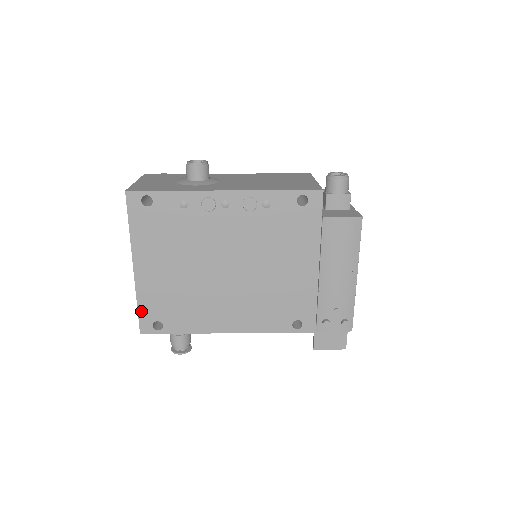
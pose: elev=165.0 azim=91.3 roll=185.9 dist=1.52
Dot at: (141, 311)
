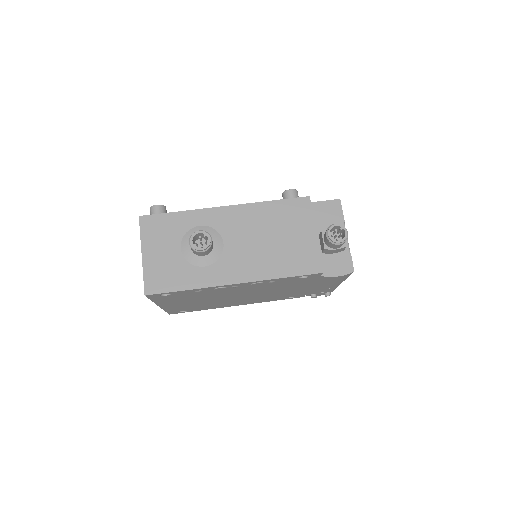
Dot at: (168, 311)
